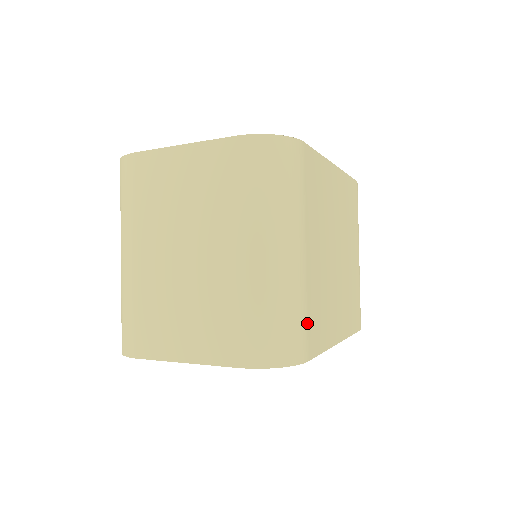
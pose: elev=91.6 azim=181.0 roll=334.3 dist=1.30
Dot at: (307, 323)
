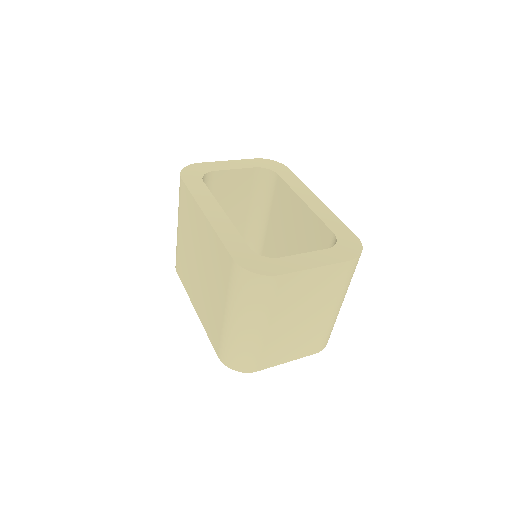
Dot at: occluded
